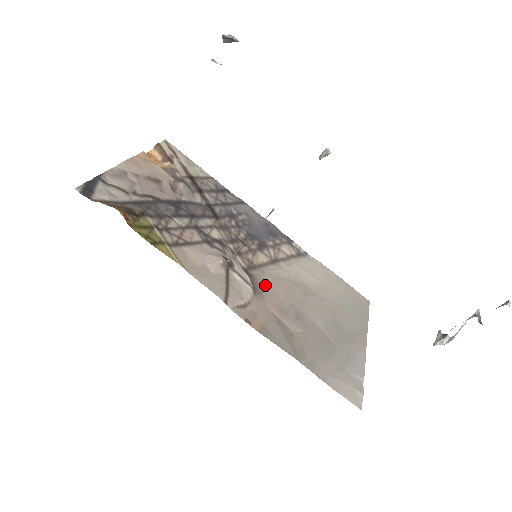
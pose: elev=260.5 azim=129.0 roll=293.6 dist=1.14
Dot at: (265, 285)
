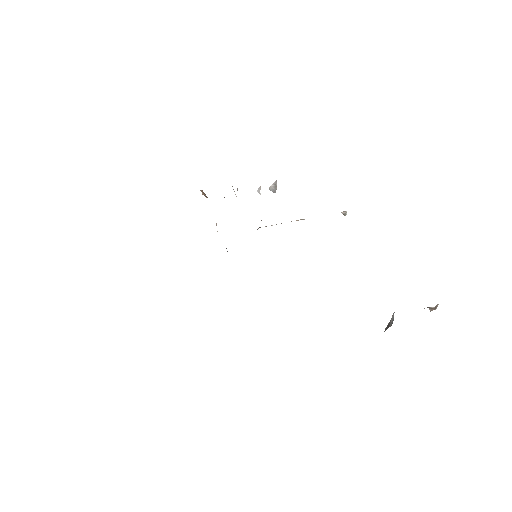
Dot at: occluded
